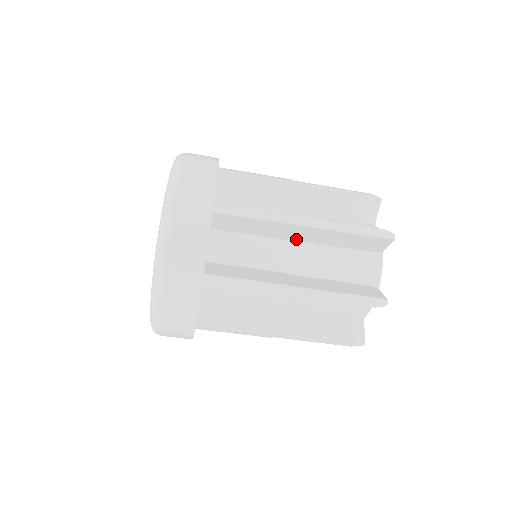
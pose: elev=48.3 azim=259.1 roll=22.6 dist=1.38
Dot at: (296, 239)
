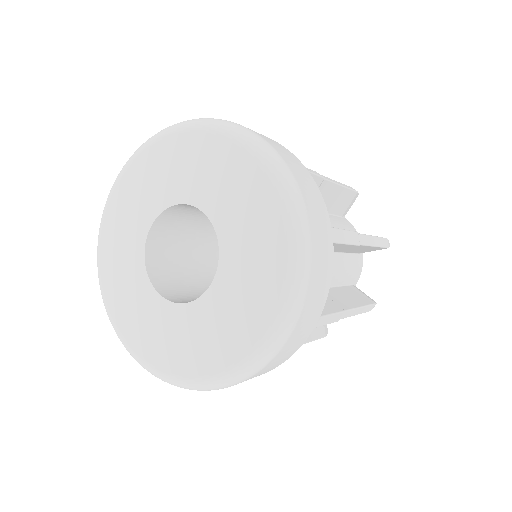
Dot at: occluded
